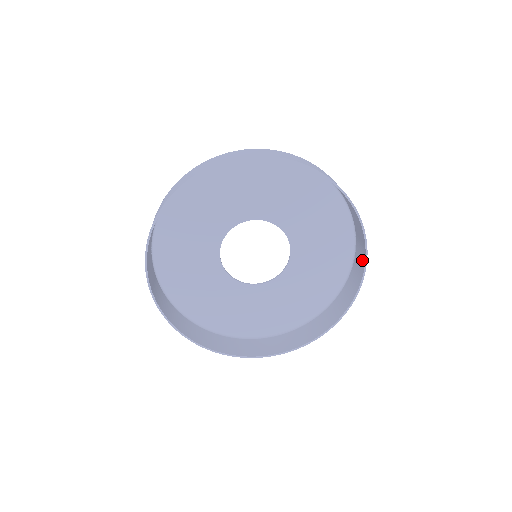
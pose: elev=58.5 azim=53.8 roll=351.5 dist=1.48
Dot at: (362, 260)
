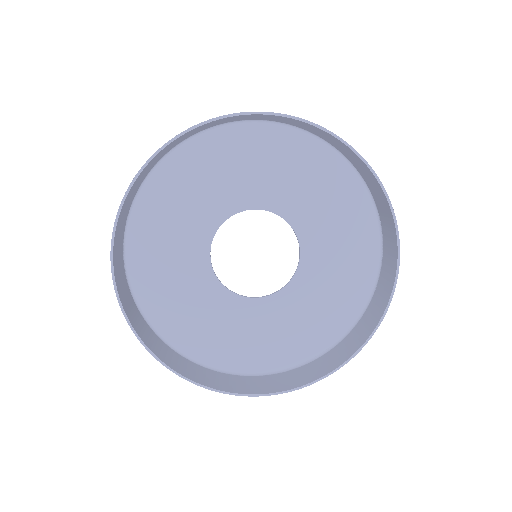
Dot at: (392, 239)
